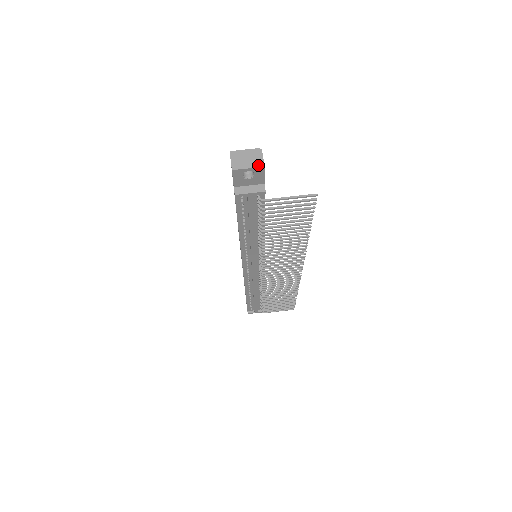
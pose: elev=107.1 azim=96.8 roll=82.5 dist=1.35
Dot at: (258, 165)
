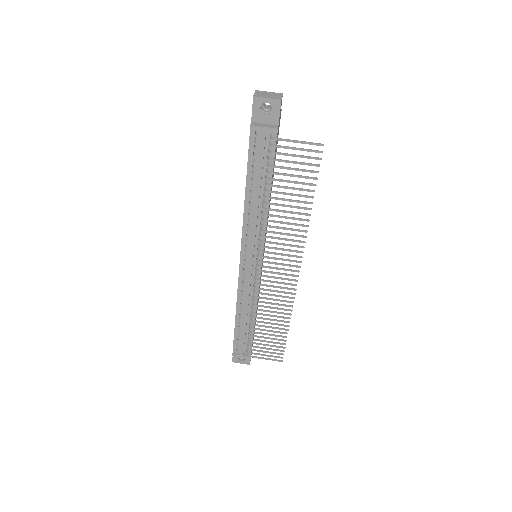
Dot at: (276, 98)
